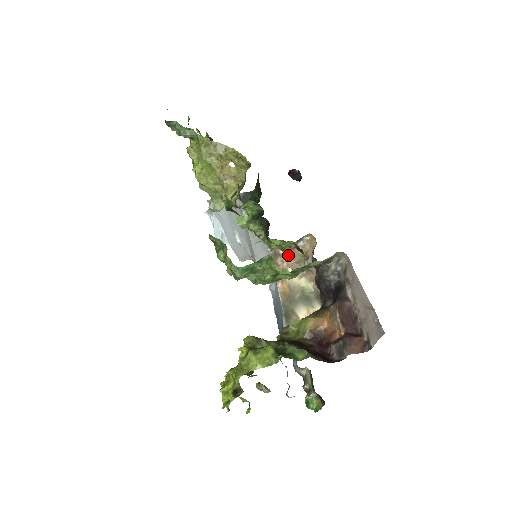
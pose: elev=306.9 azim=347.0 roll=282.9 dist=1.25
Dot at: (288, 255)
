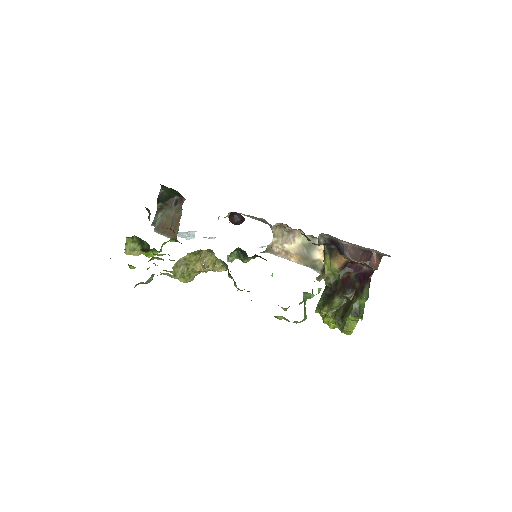
Dot at: (274, 240)
